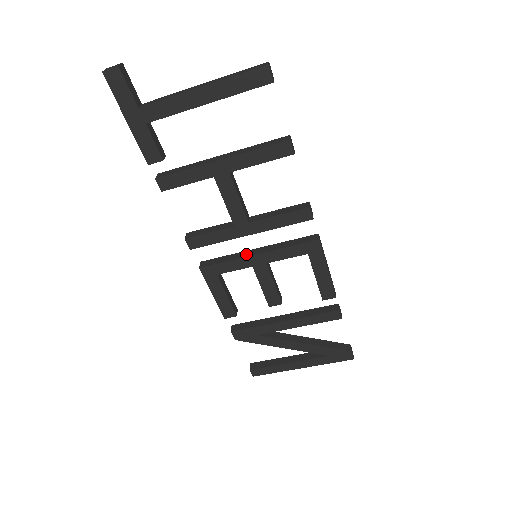
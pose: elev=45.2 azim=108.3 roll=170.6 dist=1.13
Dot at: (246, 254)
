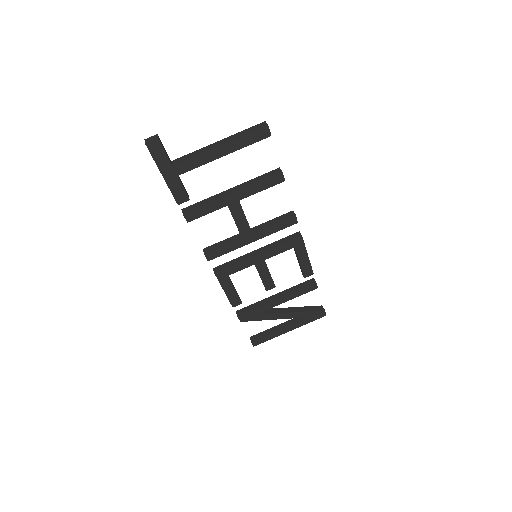
Dot at: (249, 256)
